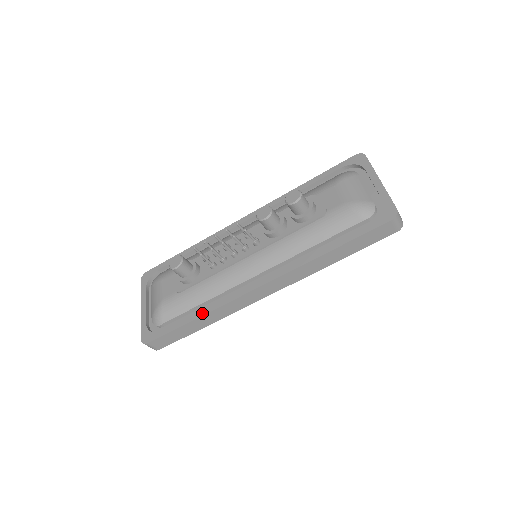
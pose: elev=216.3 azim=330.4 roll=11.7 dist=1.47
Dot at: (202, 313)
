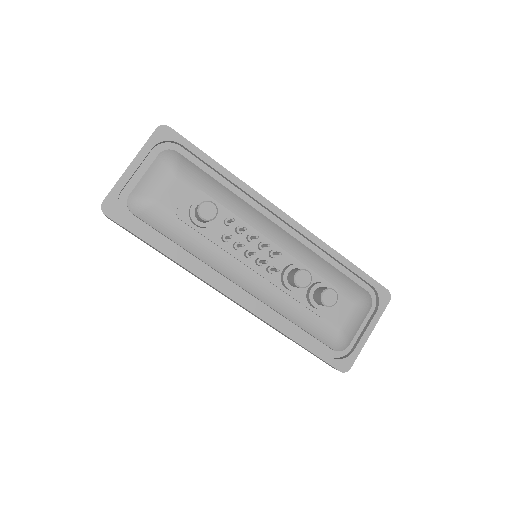
Dot at: (175, 258)
